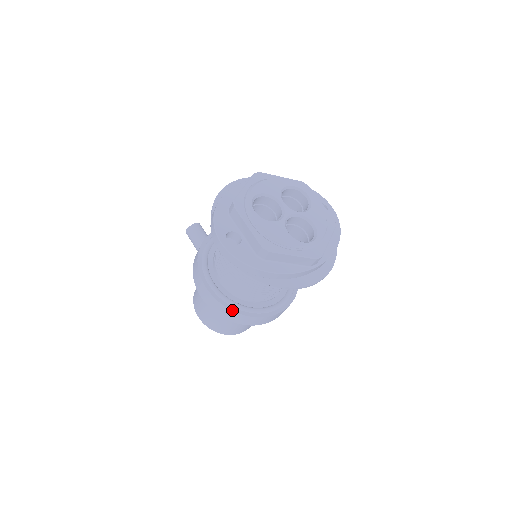
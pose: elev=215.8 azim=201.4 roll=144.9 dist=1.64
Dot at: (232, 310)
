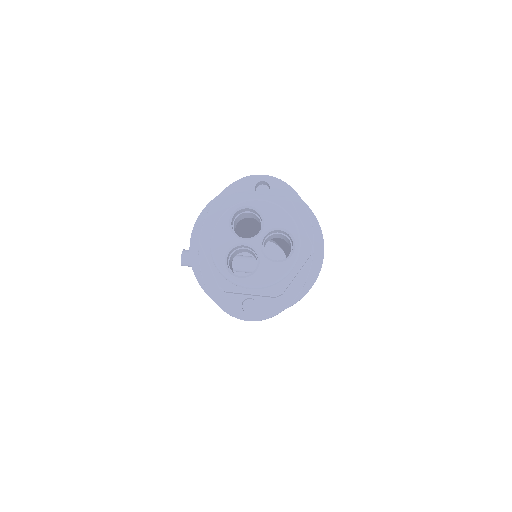
Dot at: occluded
